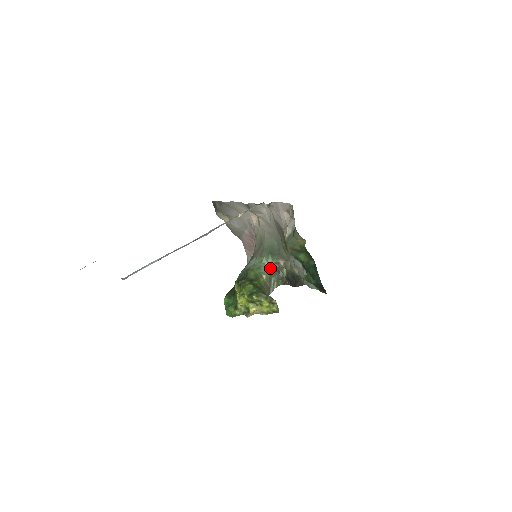
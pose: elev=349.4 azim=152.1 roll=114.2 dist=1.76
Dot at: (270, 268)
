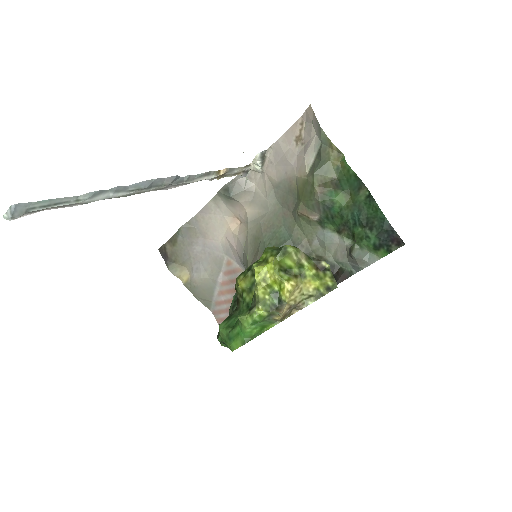
Dot at: occluded
